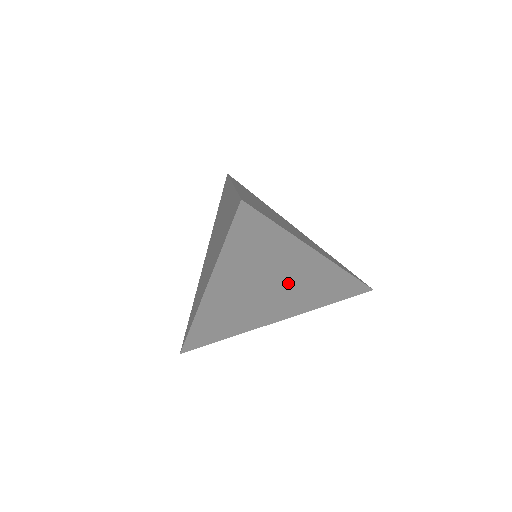
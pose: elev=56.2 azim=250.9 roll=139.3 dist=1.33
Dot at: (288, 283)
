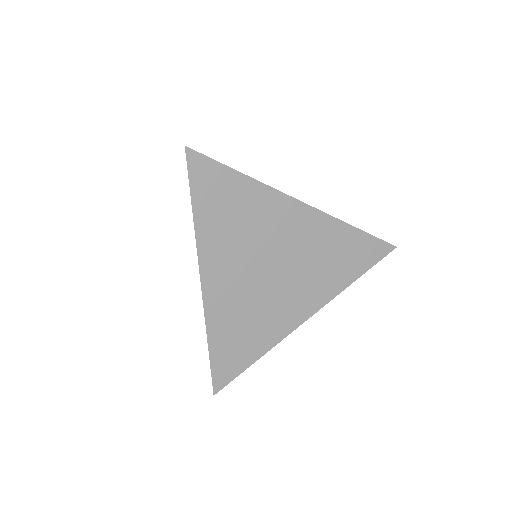
Dot at: (290, 253)
